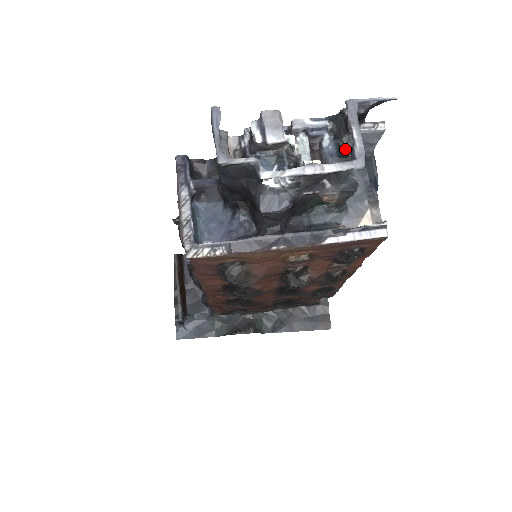
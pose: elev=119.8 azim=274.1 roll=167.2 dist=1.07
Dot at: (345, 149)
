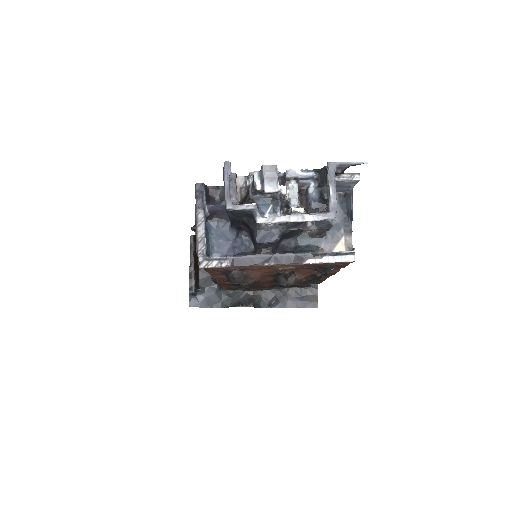
Dot at: (326, 195)
